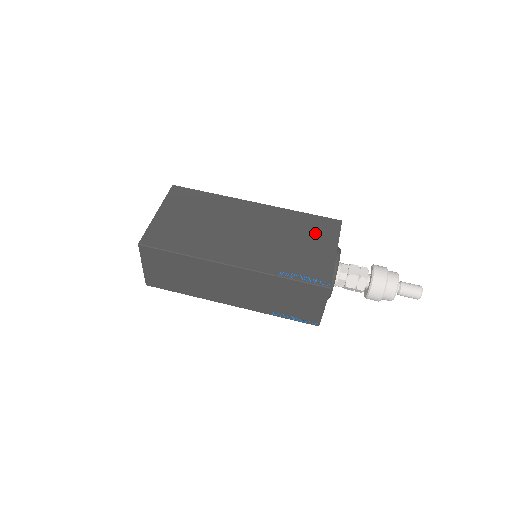
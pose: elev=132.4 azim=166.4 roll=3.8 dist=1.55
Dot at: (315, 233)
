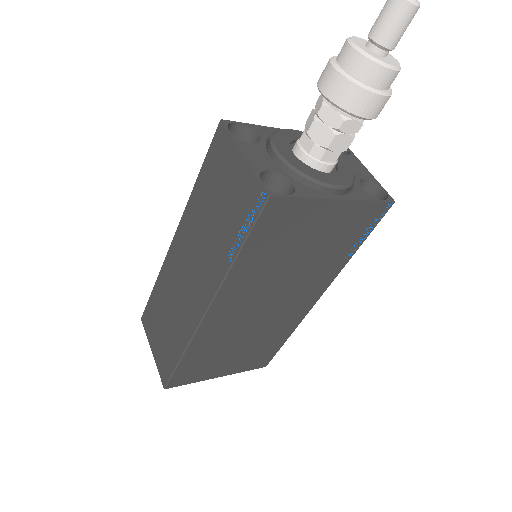
Dot at: occluded
